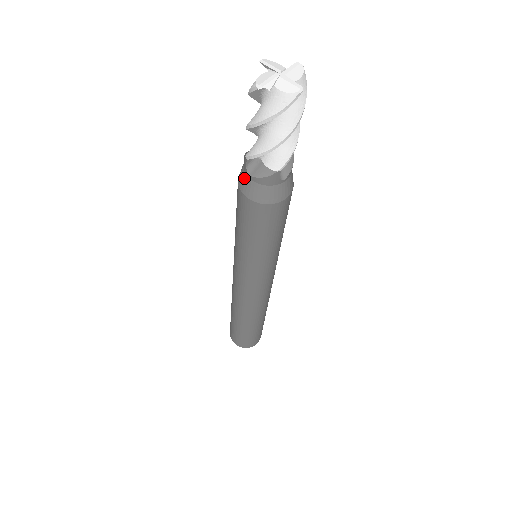
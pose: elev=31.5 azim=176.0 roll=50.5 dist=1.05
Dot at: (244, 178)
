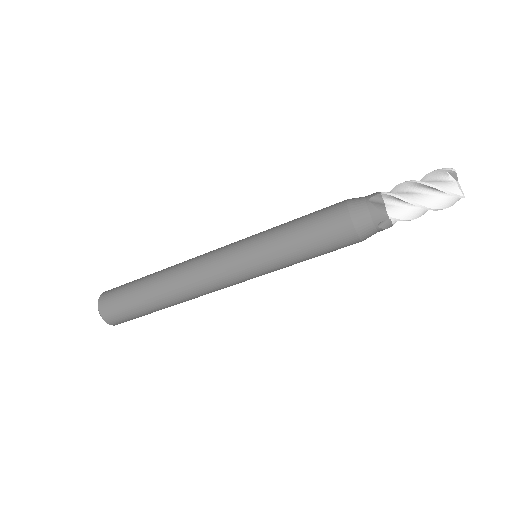
Dot at: (361, 200)
